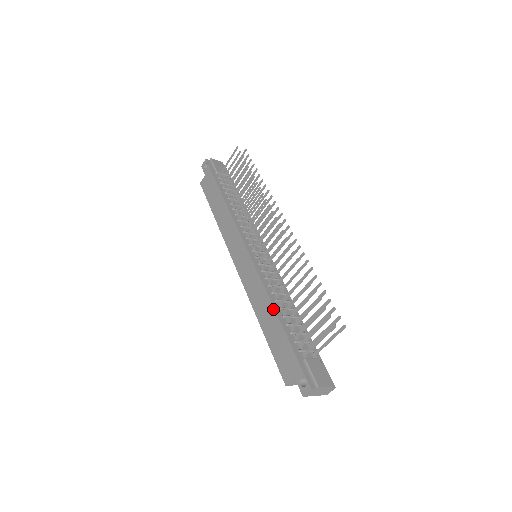
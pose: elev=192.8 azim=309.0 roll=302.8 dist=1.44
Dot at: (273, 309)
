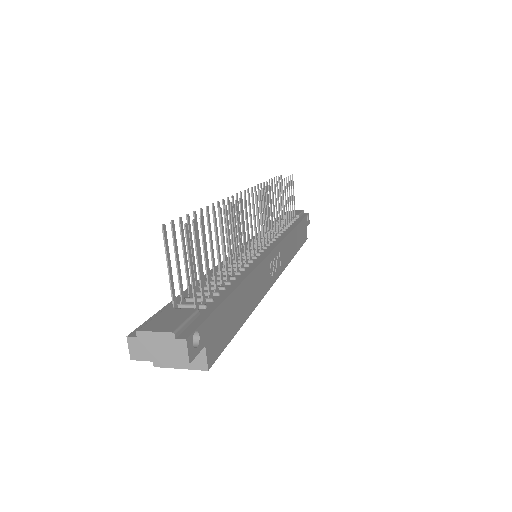
Dot at: occluded
